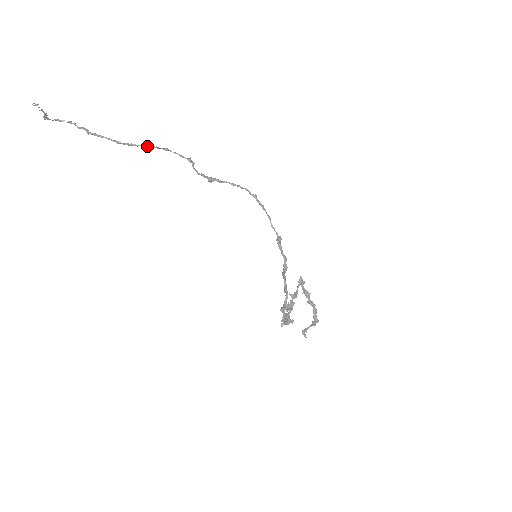
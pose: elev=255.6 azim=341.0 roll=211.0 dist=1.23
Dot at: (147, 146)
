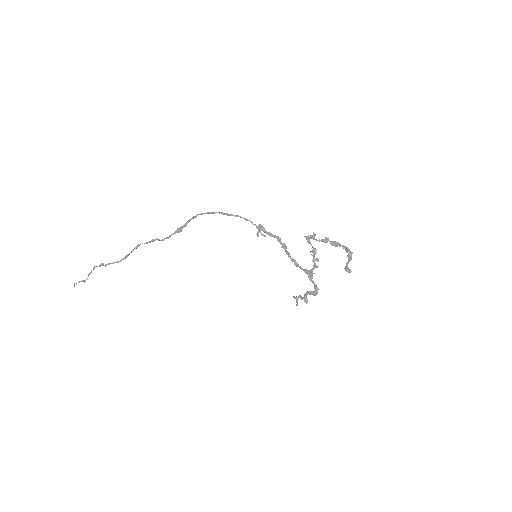
Dot at: (128, 255)
